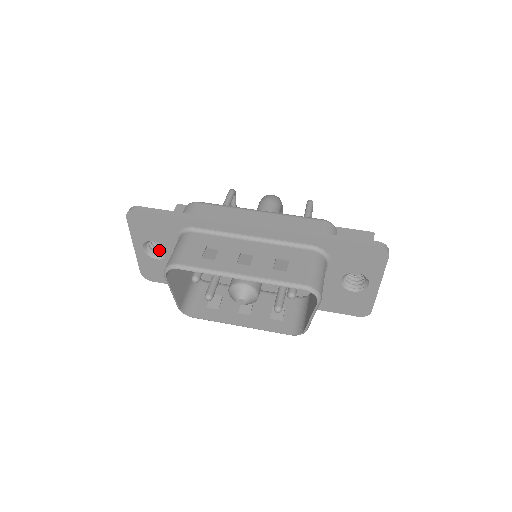
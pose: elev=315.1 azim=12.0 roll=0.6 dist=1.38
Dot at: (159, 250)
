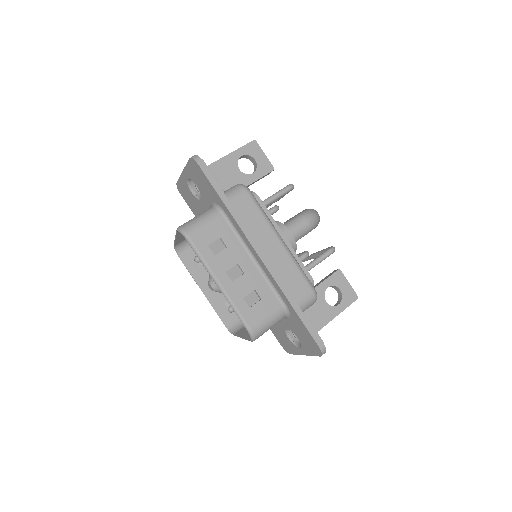
Dot at: occluded
